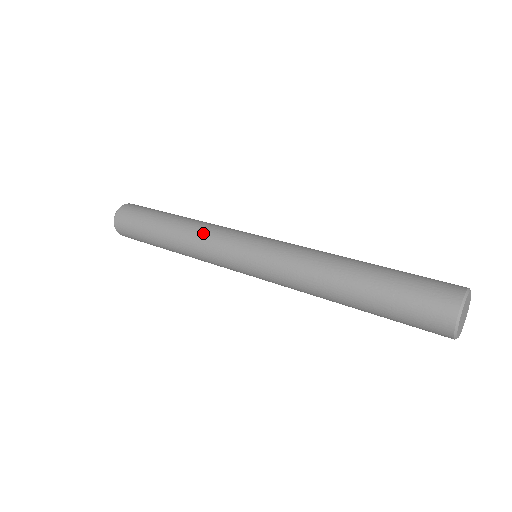
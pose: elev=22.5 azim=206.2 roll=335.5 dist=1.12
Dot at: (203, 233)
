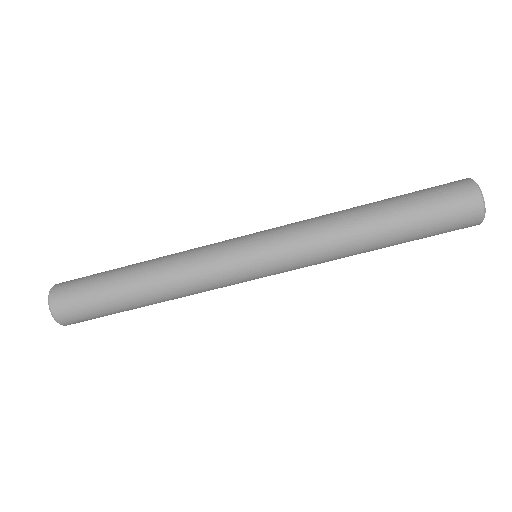
Dot at: (188, 259)
